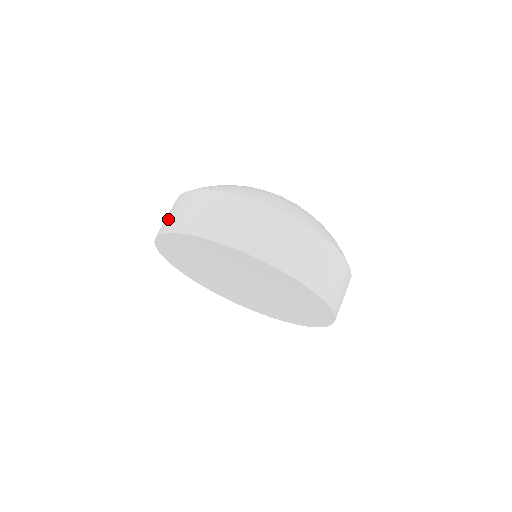
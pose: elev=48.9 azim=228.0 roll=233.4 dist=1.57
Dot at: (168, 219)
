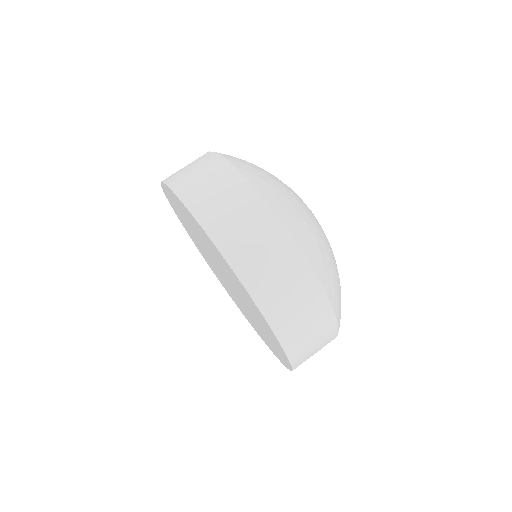
Dot at: (245, 245)
